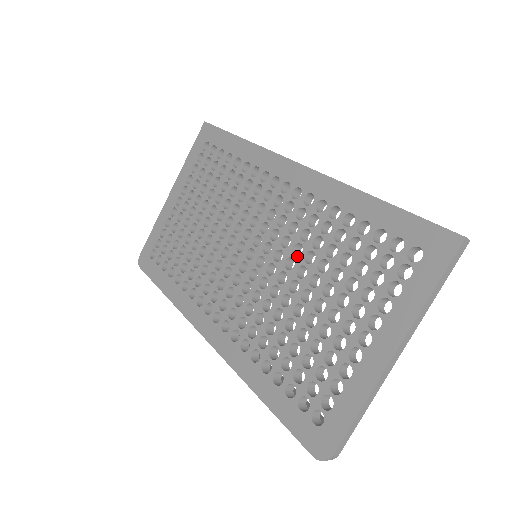
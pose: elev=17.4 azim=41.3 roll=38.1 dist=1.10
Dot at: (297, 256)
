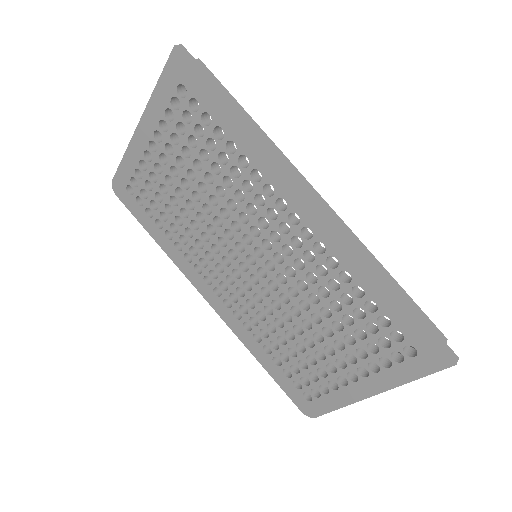
Dot at: (301, 291)
